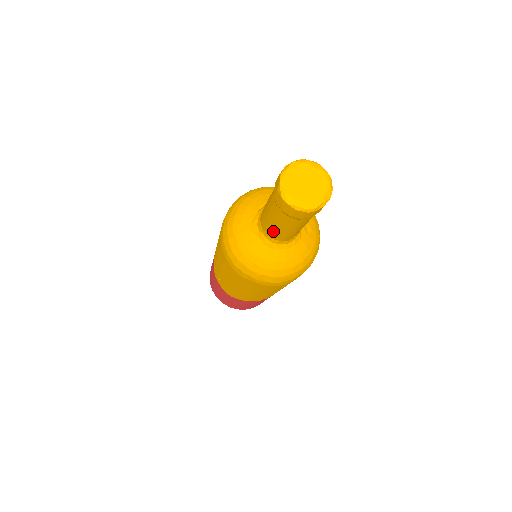
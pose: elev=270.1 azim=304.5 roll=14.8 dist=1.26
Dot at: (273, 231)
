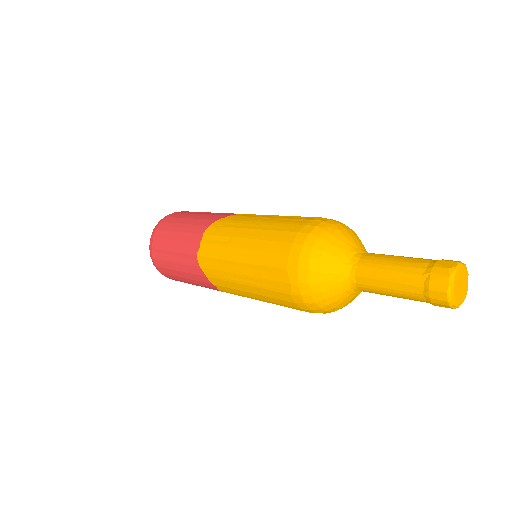
Dot at: (373, 275)
